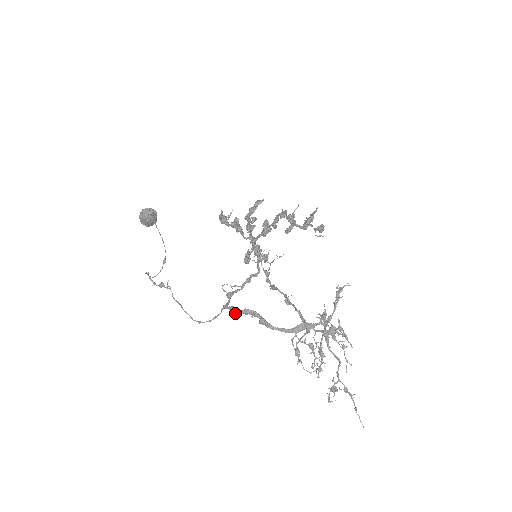
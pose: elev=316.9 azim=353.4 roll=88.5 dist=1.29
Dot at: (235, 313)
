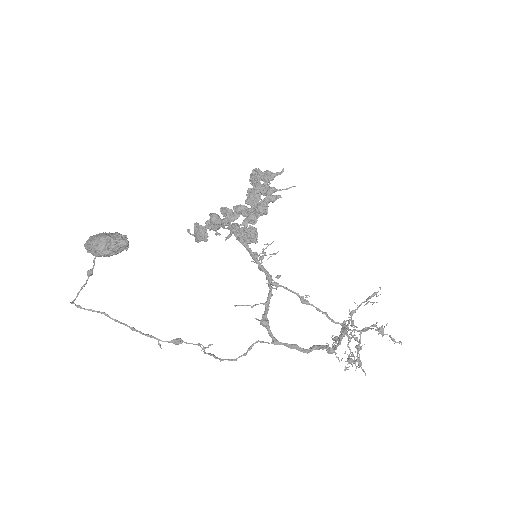
Dot at: occluded
